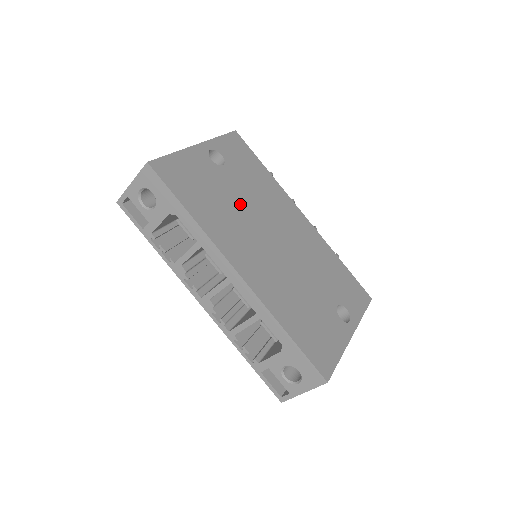
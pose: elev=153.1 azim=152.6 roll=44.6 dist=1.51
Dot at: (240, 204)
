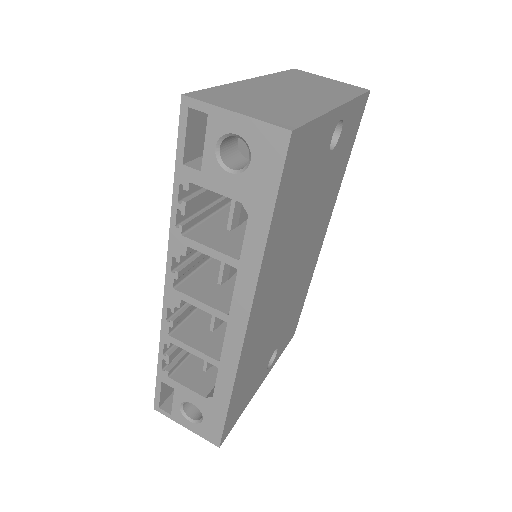
Dot at: (306, 218)
